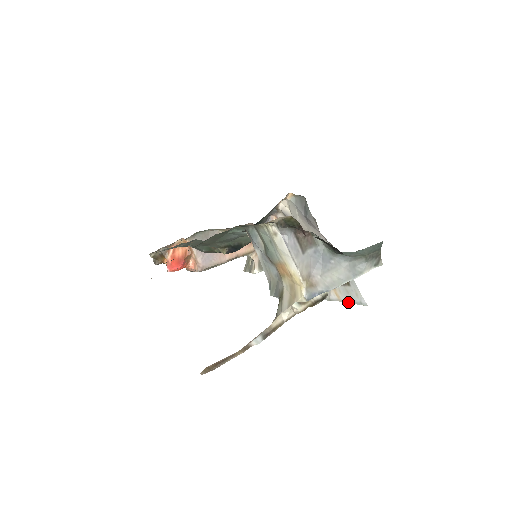
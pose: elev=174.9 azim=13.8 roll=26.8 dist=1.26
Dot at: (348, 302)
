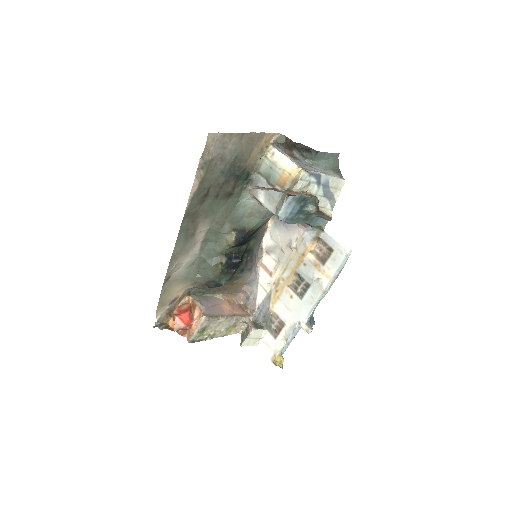
Dot at: (338, 270)
